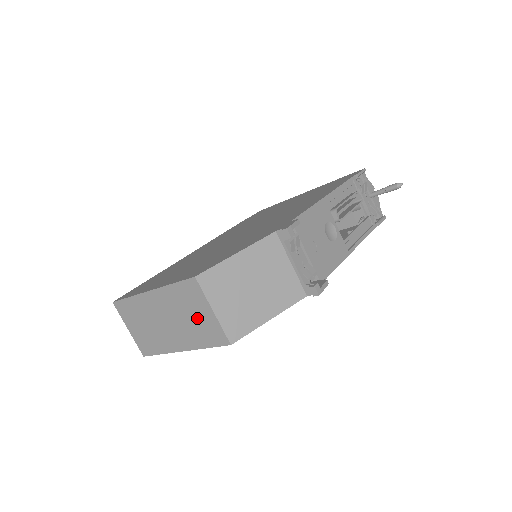
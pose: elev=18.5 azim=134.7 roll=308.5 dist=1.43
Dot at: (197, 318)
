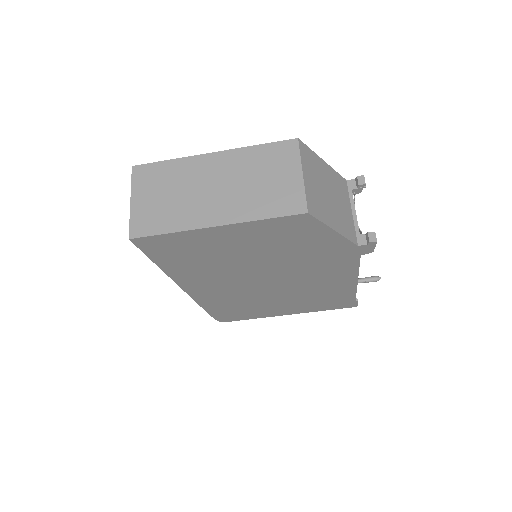
Dot at: (272, 182)
